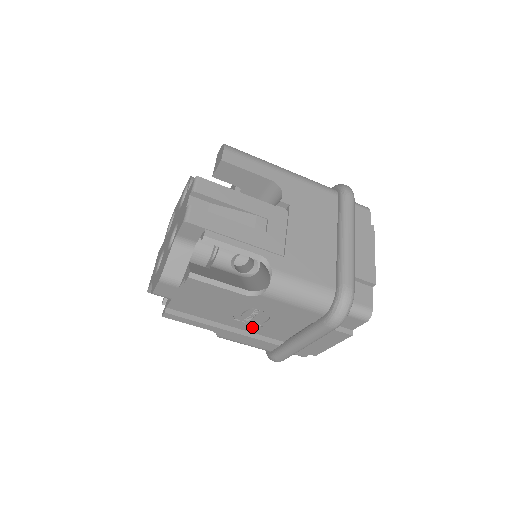
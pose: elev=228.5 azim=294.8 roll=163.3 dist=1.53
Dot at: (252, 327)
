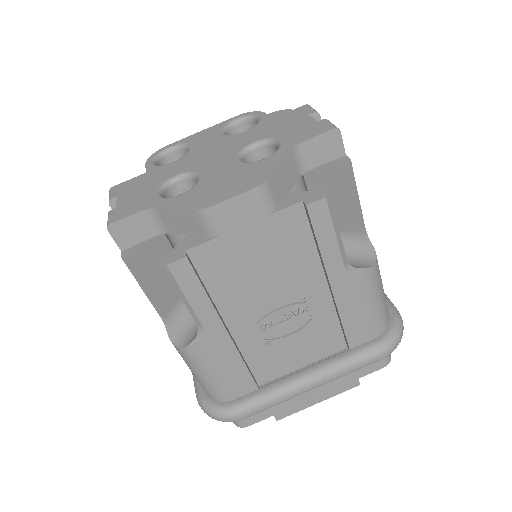
Dot at: (256, 342)
